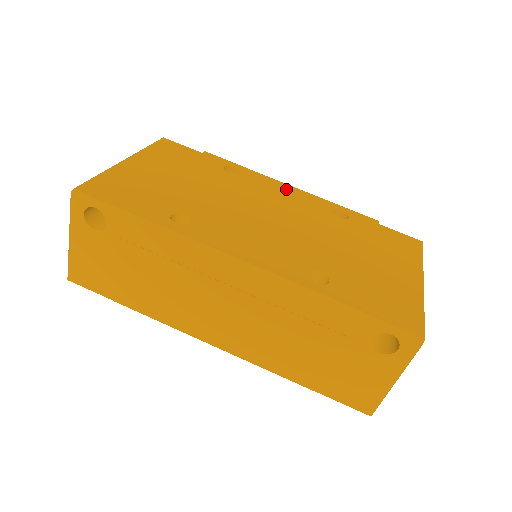
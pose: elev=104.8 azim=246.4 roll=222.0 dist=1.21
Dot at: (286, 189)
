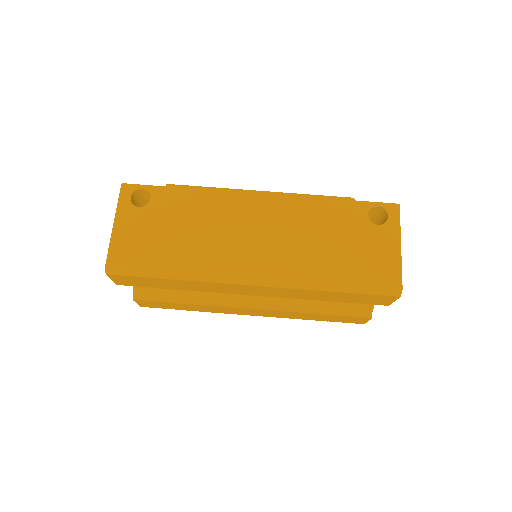
Dot at: occluded
